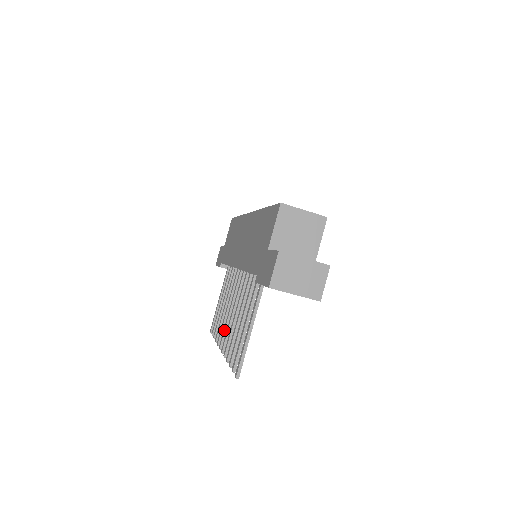
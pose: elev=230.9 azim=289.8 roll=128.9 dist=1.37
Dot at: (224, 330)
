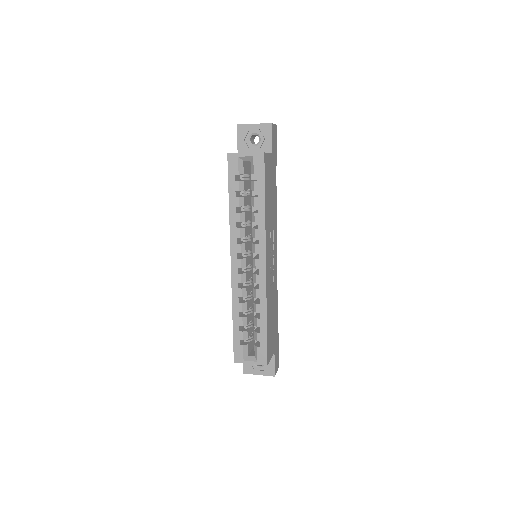
Dot at: occluded
